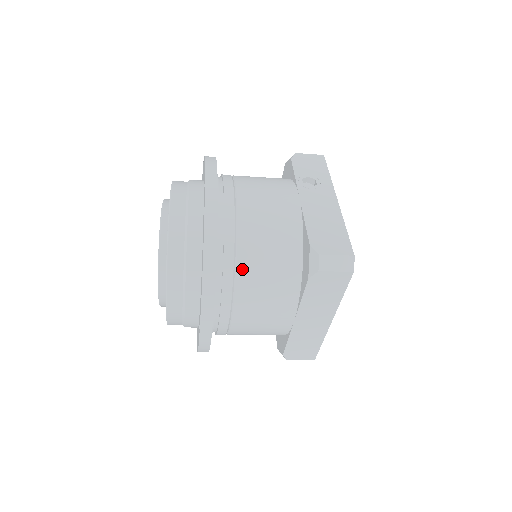
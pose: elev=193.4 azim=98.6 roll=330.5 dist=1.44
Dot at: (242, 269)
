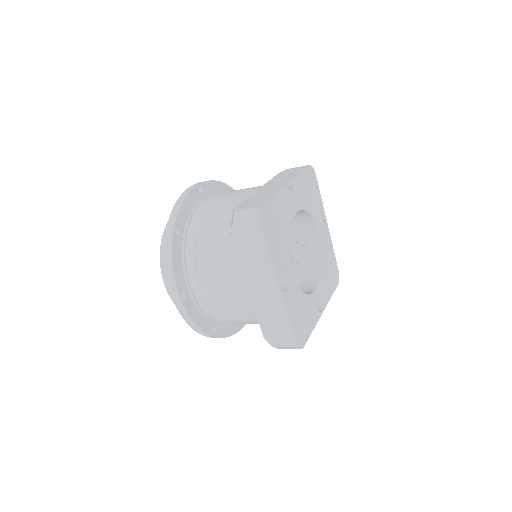
Dot at: (199, 241)
